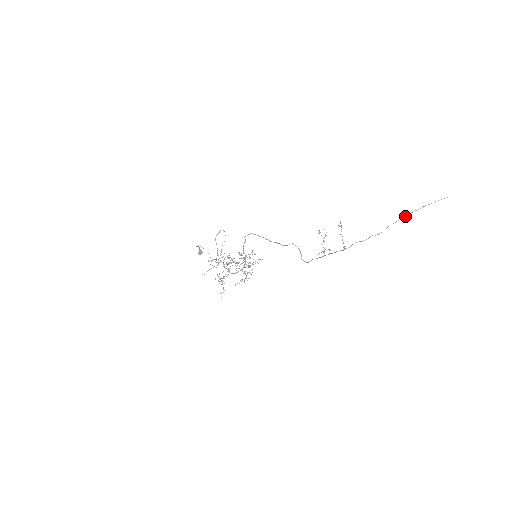
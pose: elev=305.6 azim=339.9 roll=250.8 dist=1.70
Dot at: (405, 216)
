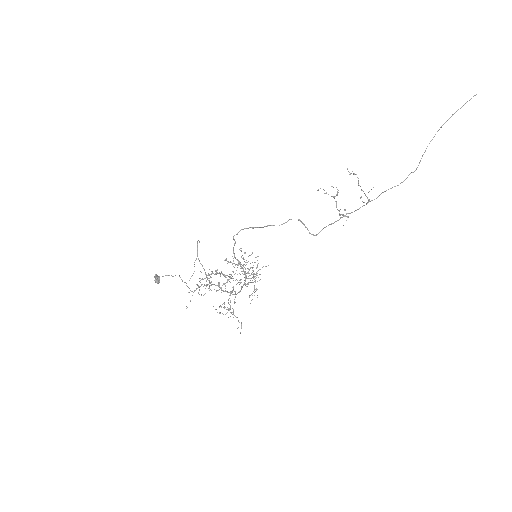
Dot at: occluded
